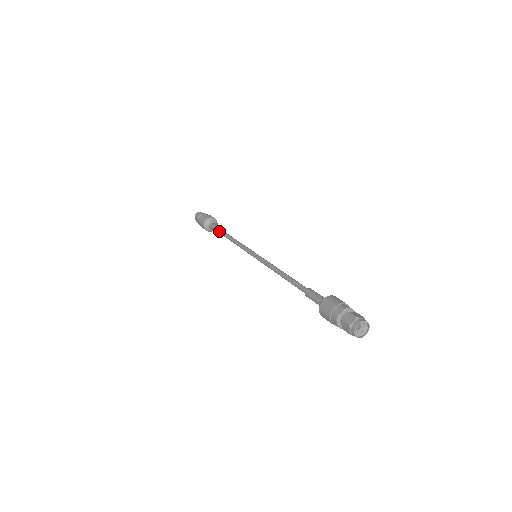
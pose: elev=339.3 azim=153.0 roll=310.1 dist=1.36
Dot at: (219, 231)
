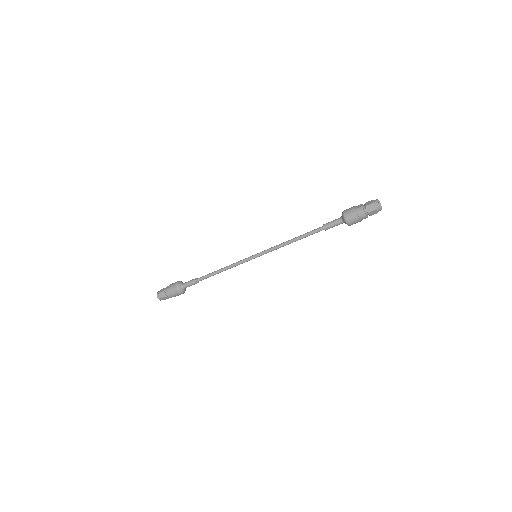
Dot at: (199, 278)
